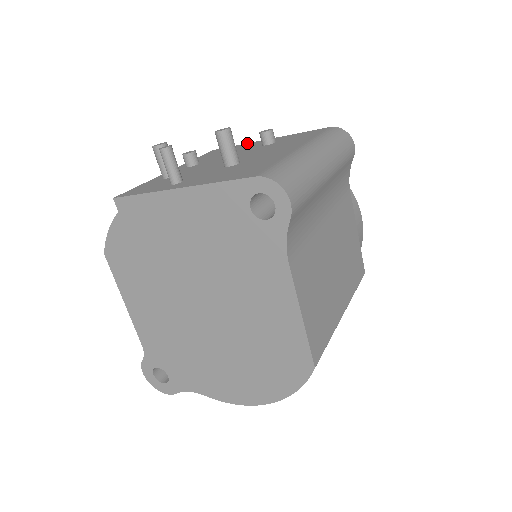
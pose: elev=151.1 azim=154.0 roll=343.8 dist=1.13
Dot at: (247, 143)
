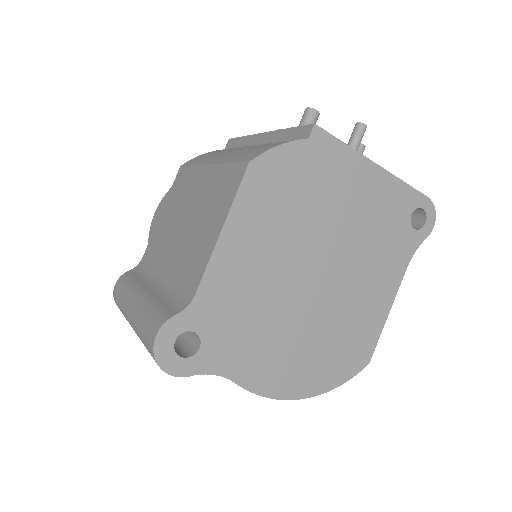
Dot at: occluded
